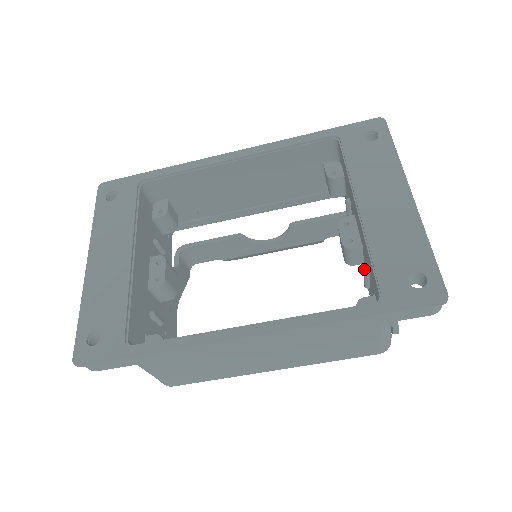
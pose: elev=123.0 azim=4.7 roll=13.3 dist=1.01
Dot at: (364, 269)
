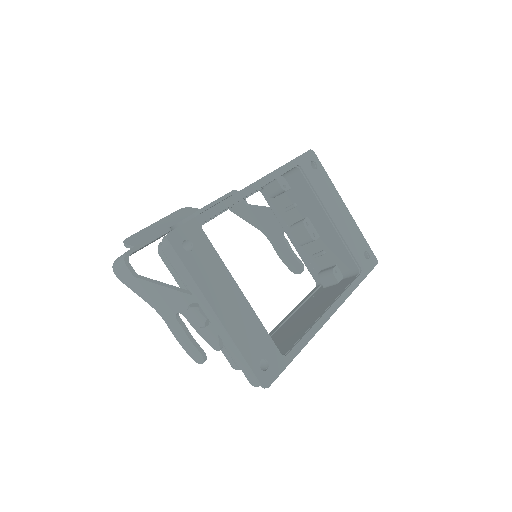
Dot at: occluded
